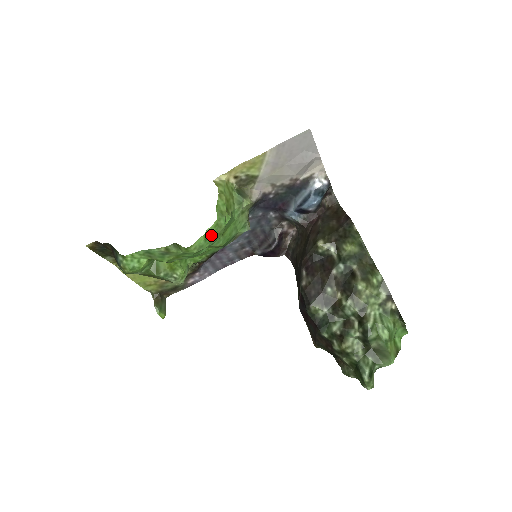
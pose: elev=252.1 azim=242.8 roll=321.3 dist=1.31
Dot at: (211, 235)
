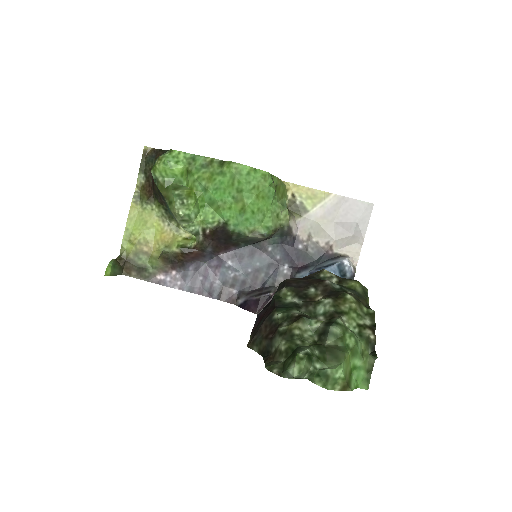
Dot at: (254, 177)
